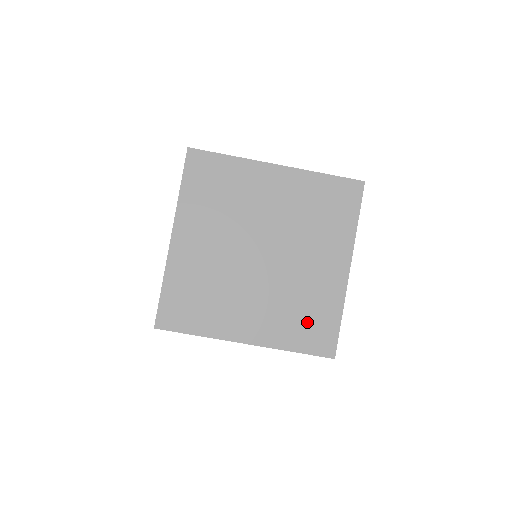
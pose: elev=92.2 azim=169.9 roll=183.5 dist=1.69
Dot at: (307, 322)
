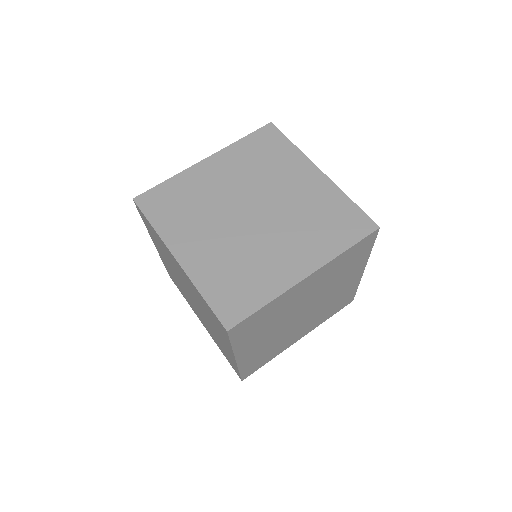
Dot at: (333, 223)
